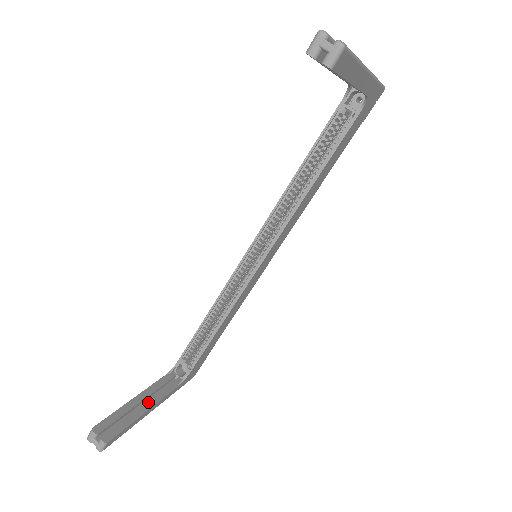
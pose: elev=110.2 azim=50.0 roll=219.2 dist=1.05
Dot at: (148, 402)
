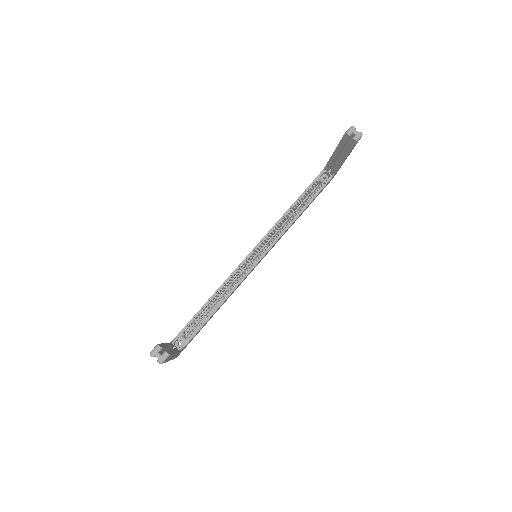
Dot at: (172, 349)
